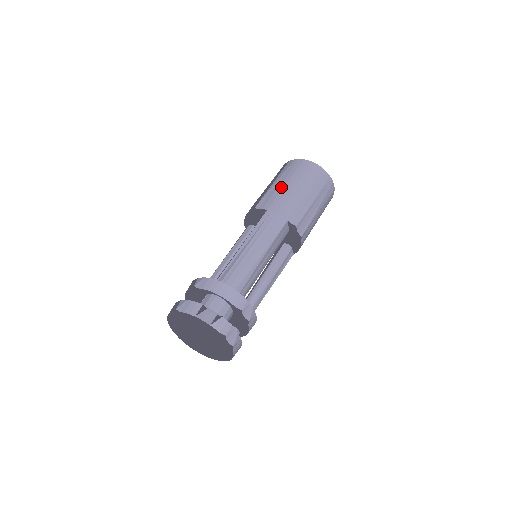
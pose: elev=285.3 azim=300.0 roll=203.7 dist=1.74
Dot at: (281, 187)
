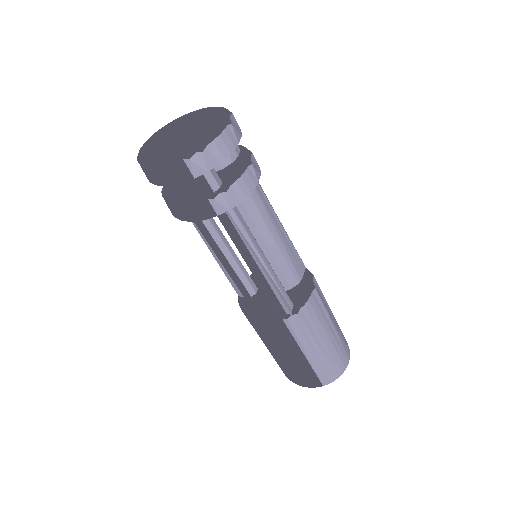
Dot at: occluded
